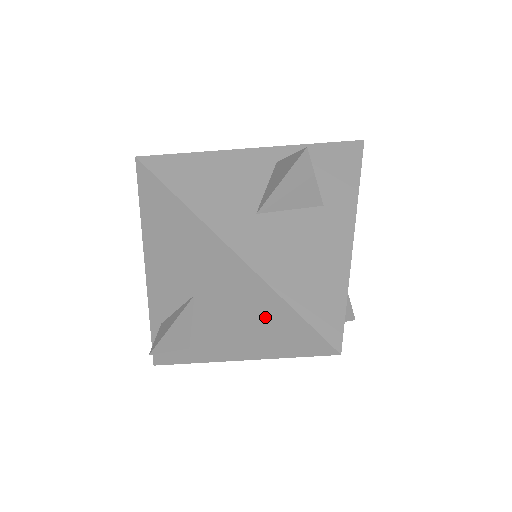
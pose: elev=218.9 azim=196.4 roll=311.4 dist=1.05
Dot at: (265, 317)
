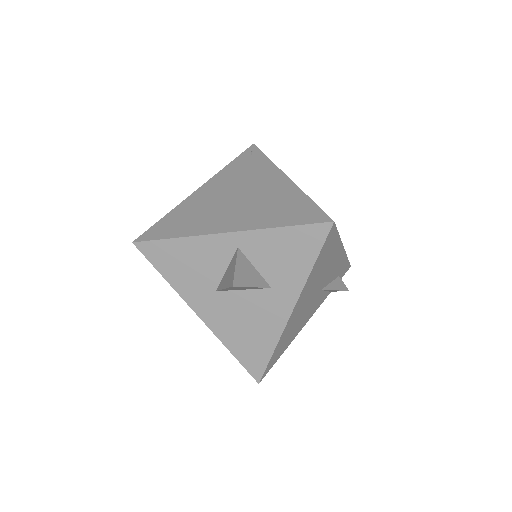
Dot at: occluded
